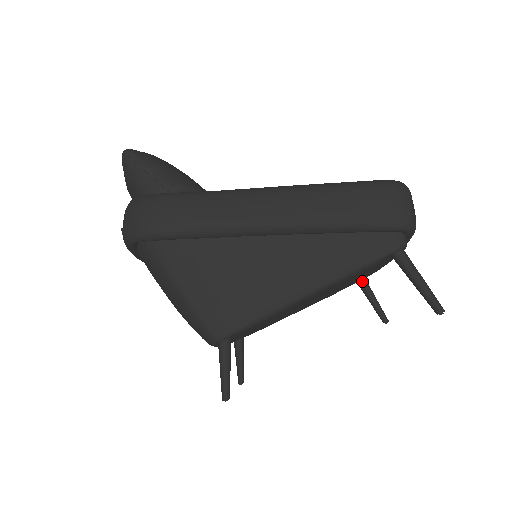
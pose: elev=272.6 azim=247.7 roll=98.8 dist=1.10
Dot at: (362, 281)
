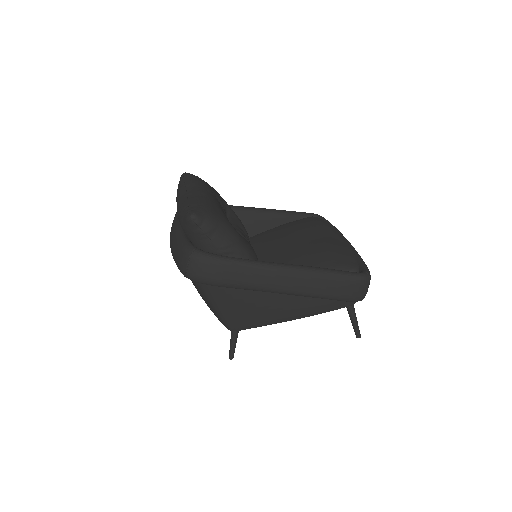
Dot at: occluded
